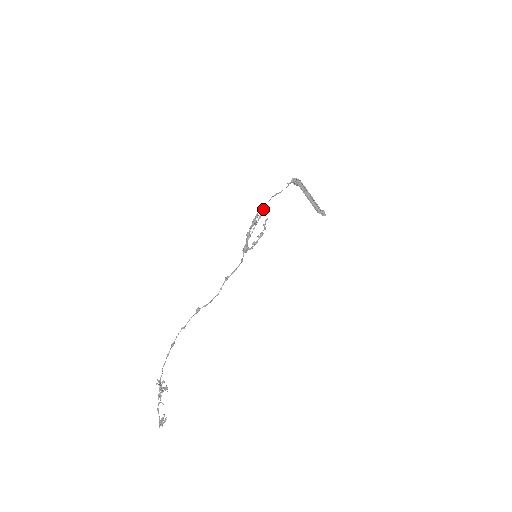
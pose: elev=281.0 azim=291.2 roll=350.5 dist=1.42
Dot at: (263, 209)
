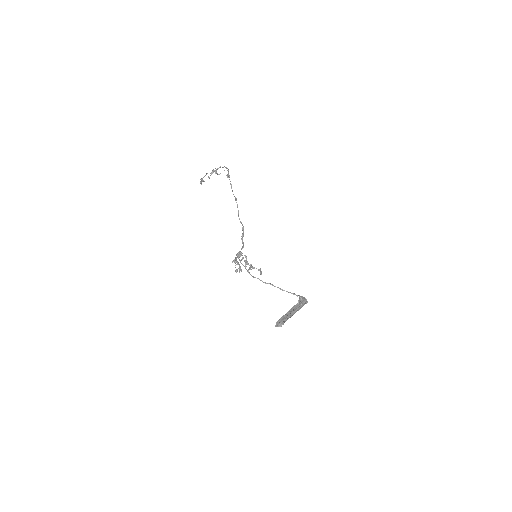
Dot at: occluded
